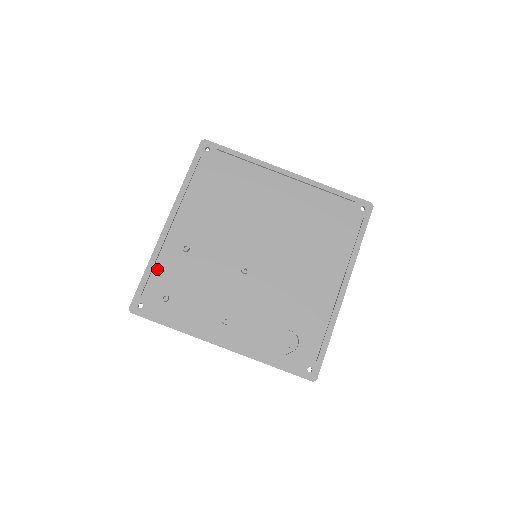
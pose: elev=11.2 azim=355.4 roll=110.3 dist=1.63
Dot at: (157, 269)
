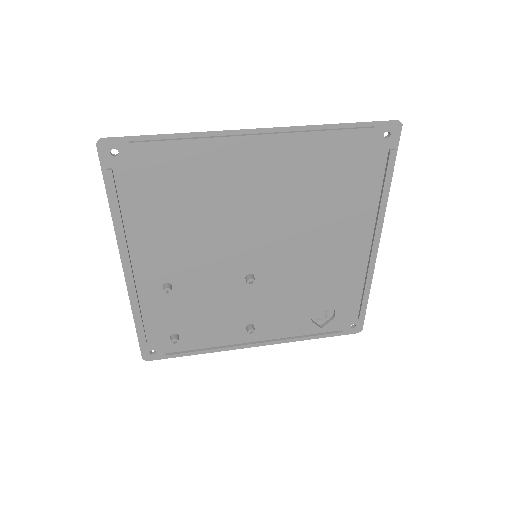
Dot at: (147, 318)
